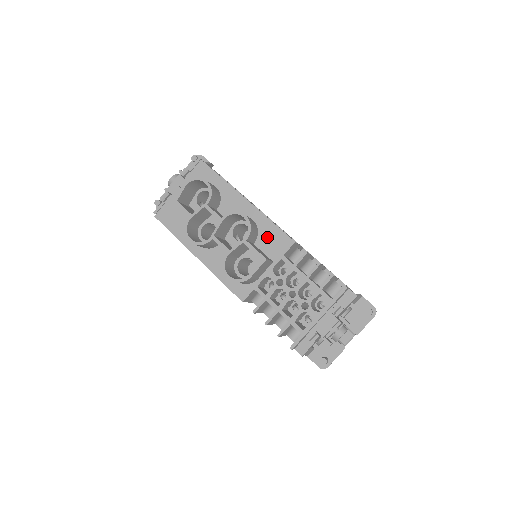
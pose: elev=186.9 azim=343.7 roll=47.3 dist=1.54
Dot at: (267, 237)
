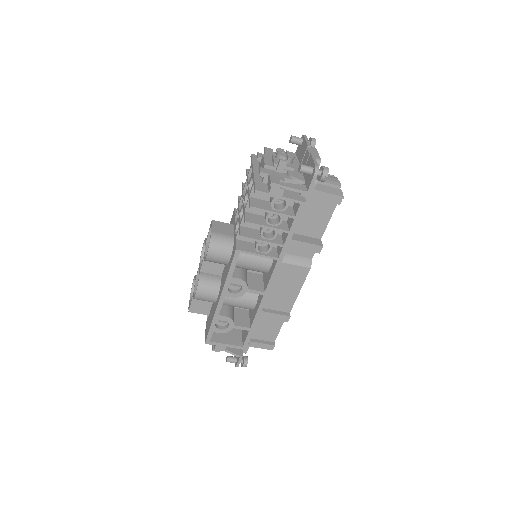
Dot at: occluded
